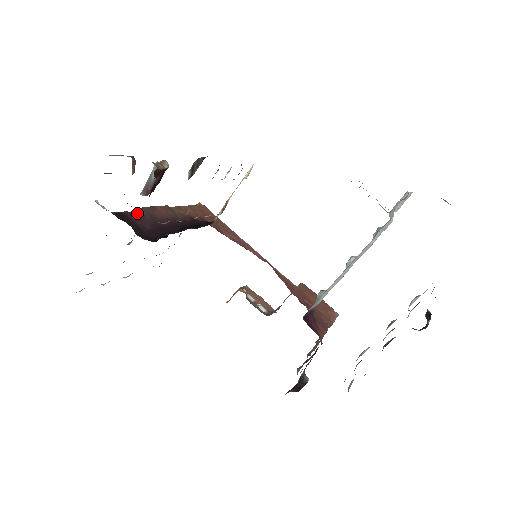
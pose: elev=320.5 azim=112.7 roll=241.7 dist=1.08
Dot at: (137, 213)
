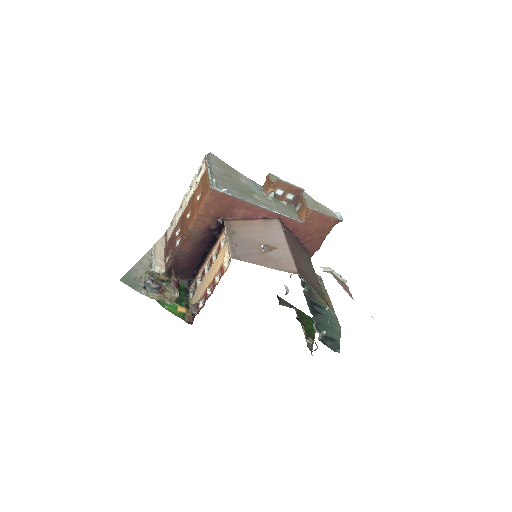
Dot at: (176, 261)
